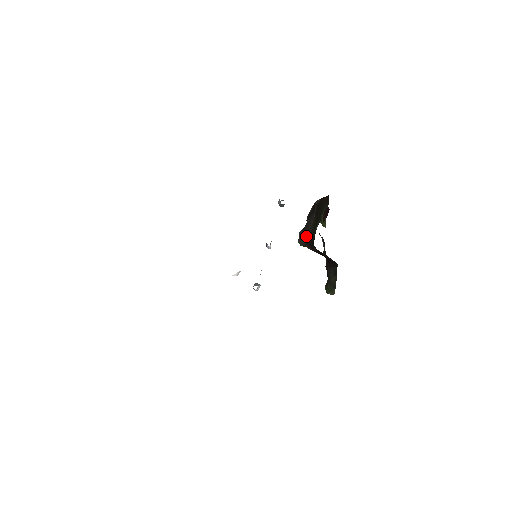
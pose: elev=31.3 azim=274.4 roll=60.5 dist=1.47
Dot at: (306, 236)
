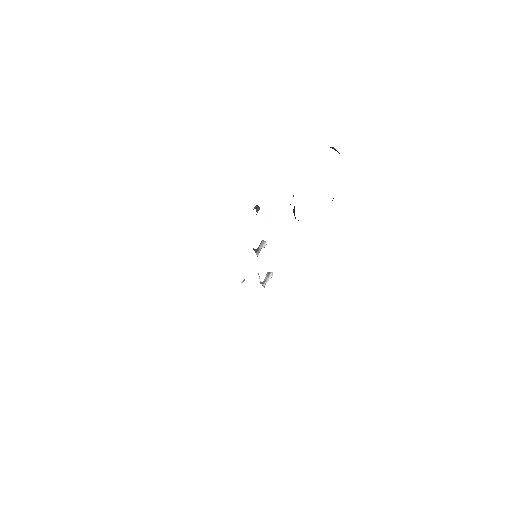
Dot at: occluded
